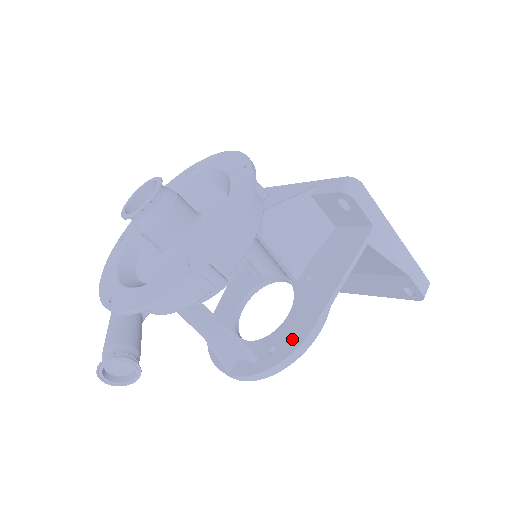
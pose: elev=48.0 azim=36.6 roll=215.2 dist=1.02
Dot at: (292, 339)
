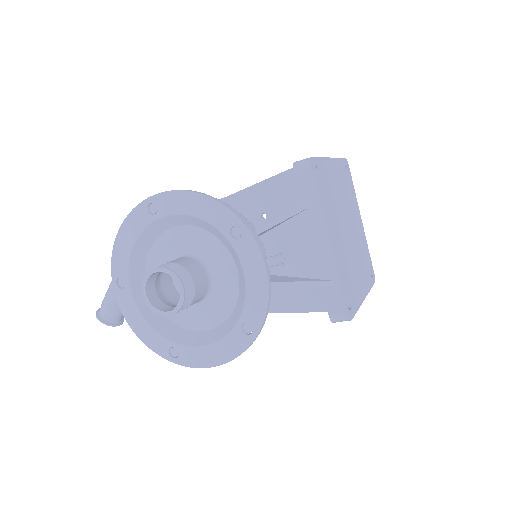
Dot at: occluded
